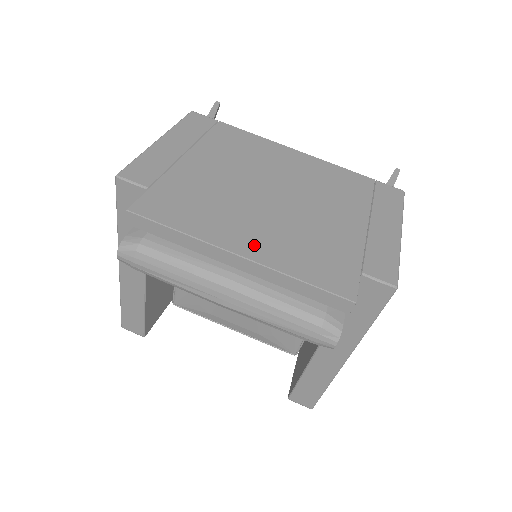
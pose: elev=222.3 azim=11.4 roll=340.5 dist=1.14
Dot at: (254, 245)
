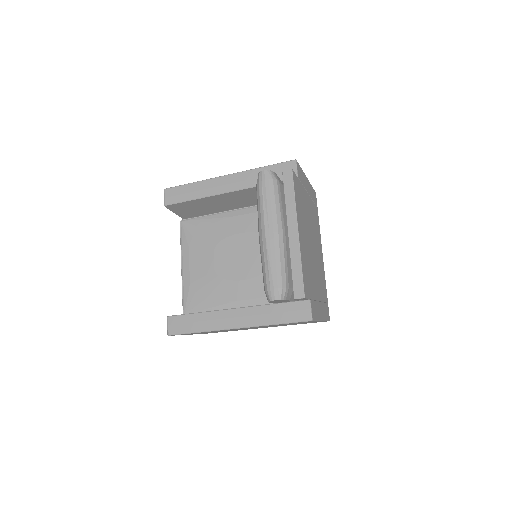
Dot at: (302, 238)
